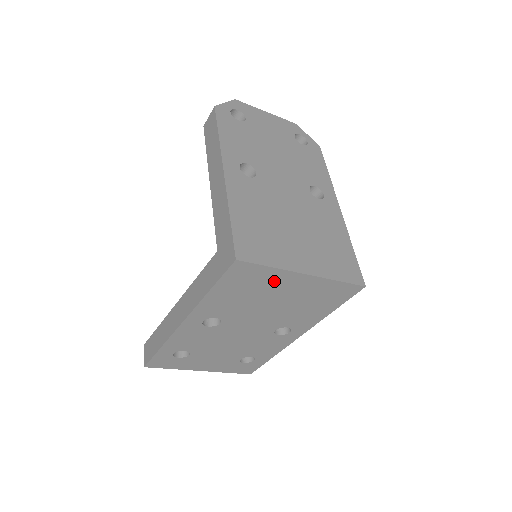
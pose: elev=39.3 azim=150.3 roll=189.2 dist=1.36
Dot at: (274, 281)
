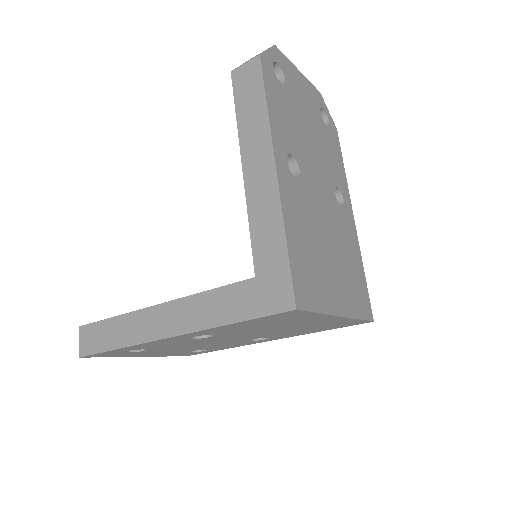
Dot at: (306, 319)
